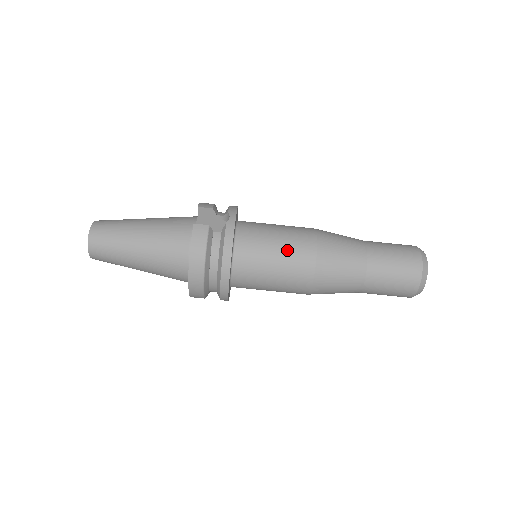
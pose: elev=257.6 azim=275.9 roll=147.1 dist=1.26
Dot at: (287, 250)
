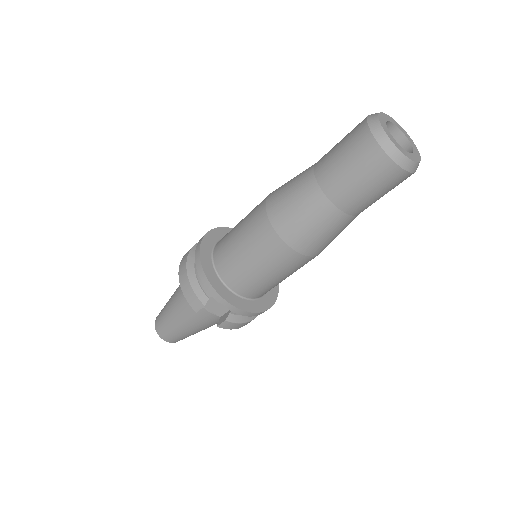
Dot at: (284, 273)
